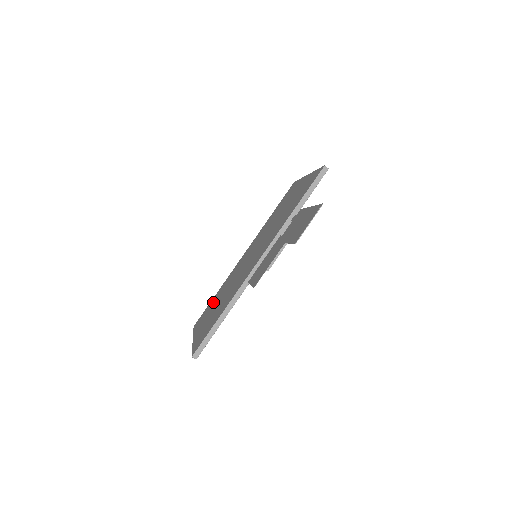
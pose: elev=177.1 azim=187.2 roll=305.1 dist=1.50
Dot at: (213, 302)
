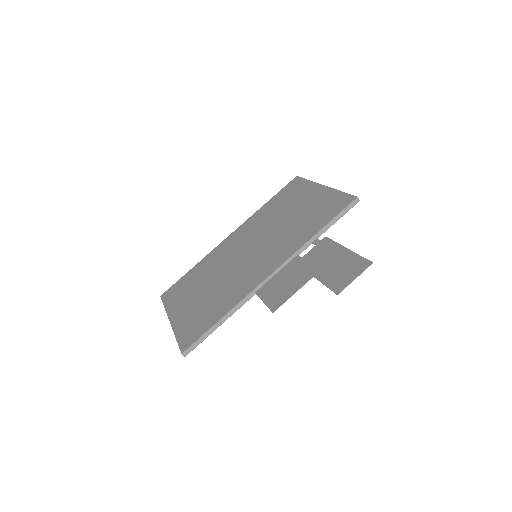
Dot at: (191, 281)
